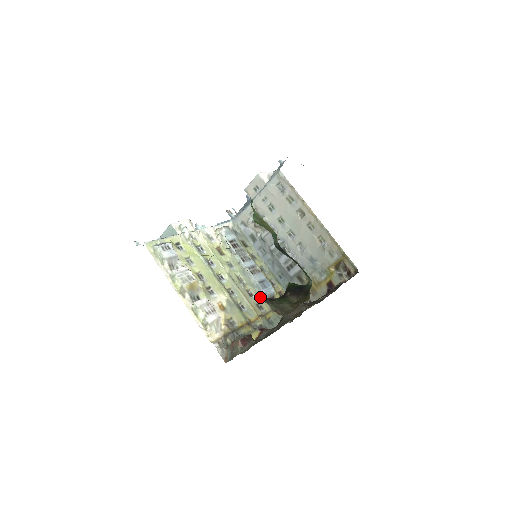
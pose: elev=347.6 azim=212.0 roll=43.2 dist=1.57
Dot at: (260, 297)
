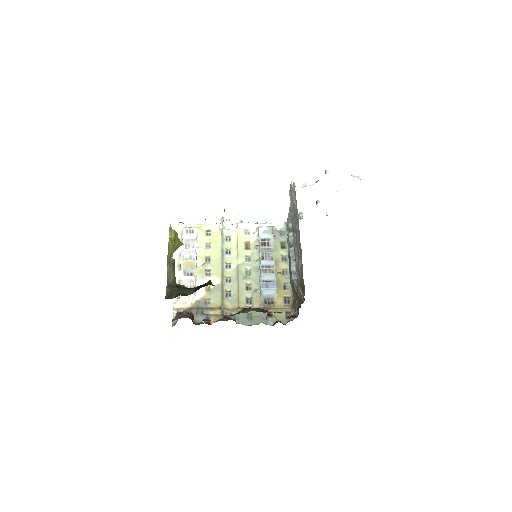
Dot at: (255, 293)
